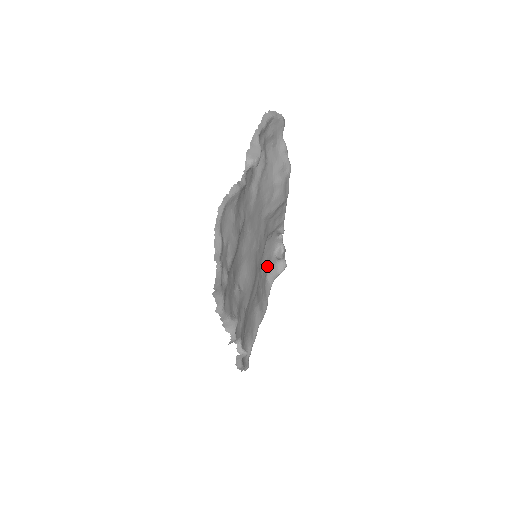
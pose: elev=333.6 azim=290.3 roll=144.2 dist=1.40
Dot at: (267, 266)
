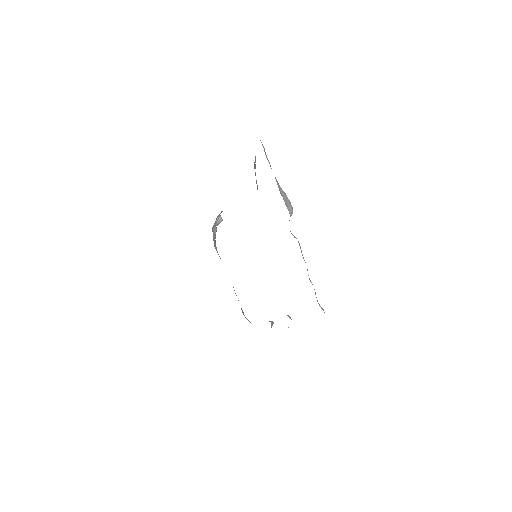
Dot at: occluded
